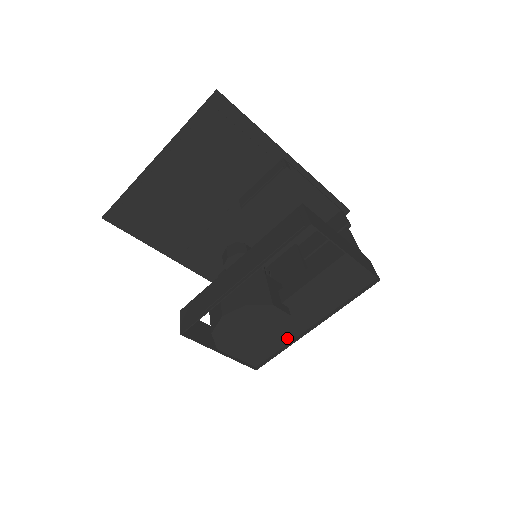
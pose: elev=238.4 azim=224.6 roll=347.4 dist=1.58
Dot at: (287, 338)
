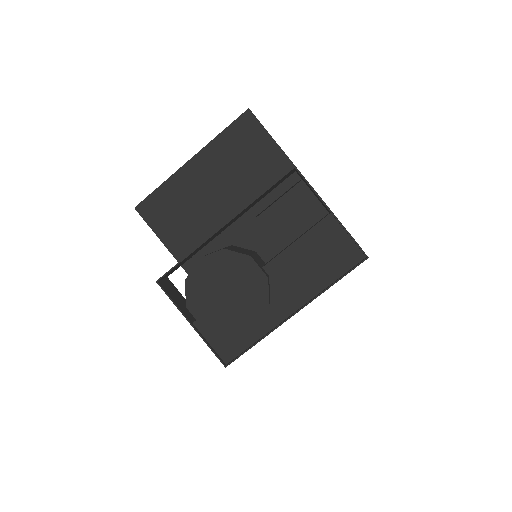
Dot at: (262, 313)
